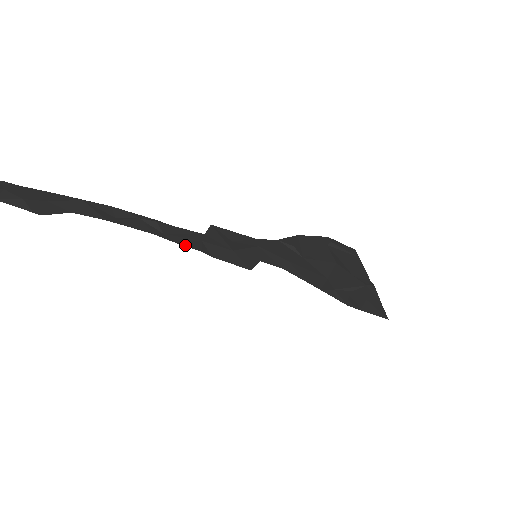
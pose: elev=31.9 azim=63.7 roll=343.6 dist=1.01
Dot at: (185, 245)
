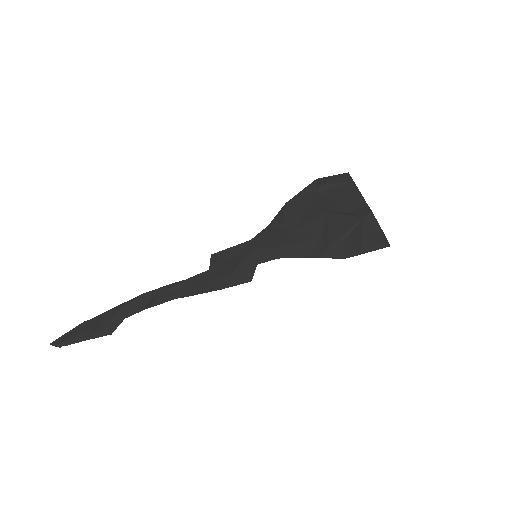
Dot at: (198, 293)
